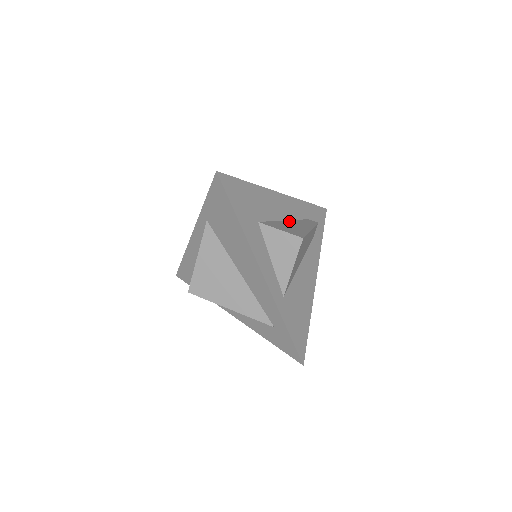
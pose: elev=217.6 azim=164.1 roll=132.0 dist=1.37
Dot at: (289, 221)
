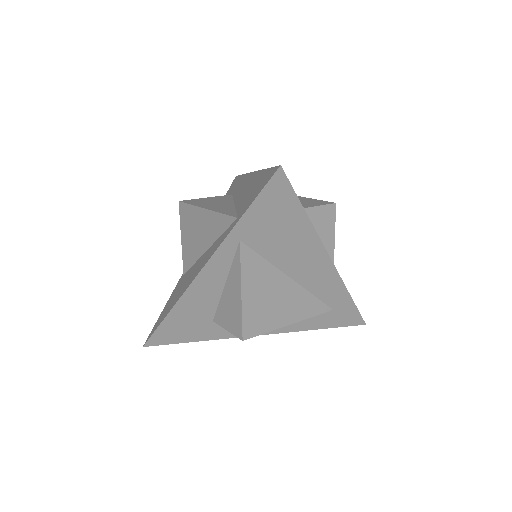
Dot at: occluded
